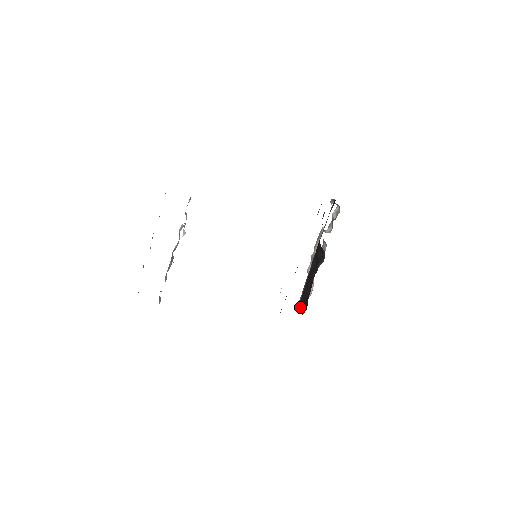
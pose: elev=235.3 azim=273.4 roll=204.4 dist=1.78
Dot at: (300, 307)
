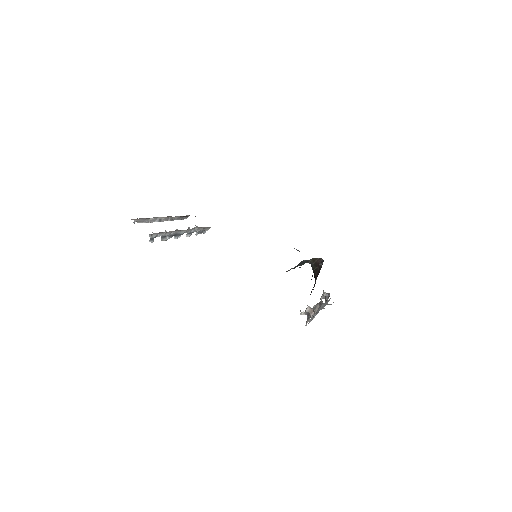
Dot at: occluded
